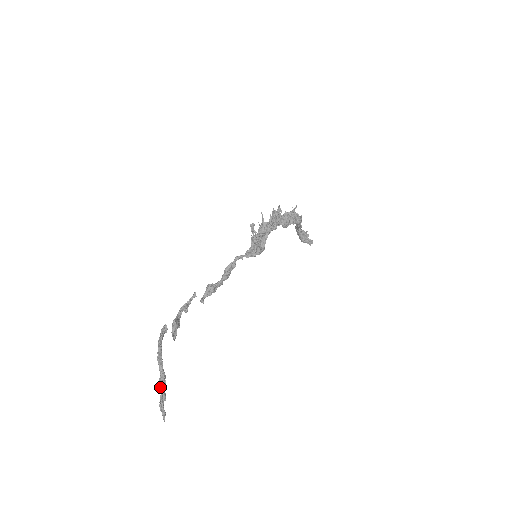
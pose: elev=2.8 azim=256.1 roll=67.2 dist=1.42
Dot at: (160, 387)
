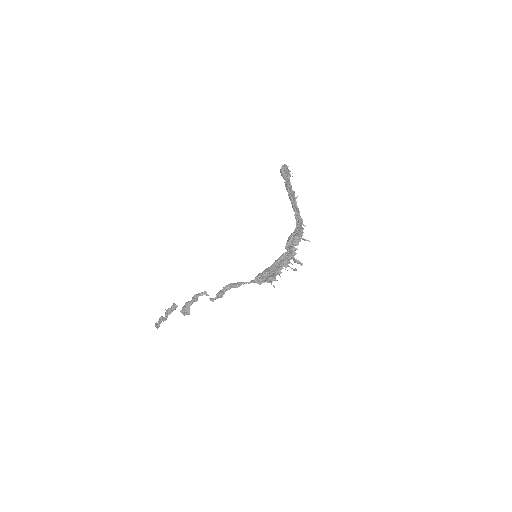
Dot at: (160, 322)
